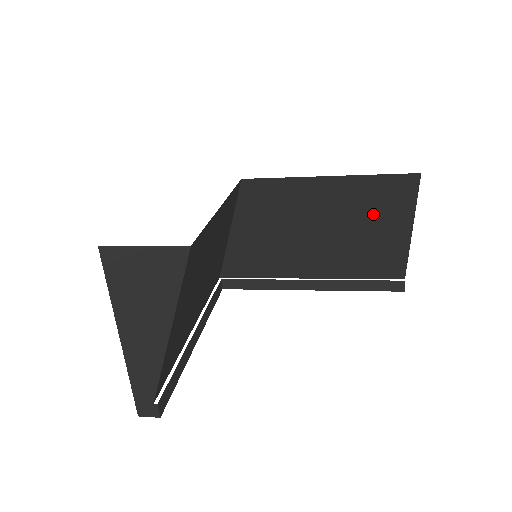
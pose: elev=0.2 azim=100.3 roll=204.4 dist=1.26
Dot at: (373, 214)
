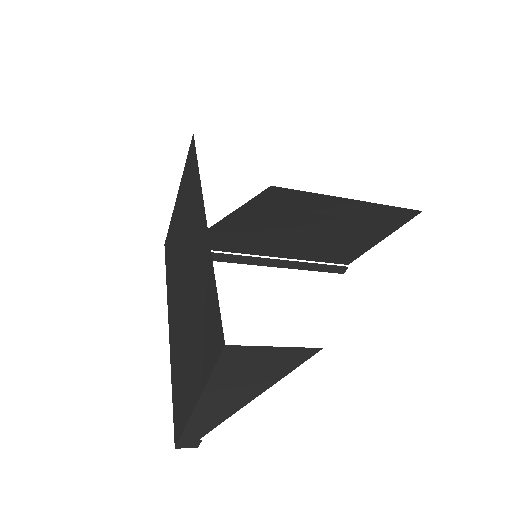
Dot at: (363, 227)
